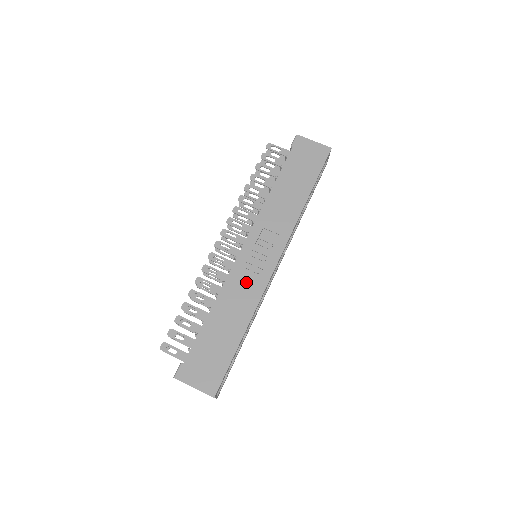
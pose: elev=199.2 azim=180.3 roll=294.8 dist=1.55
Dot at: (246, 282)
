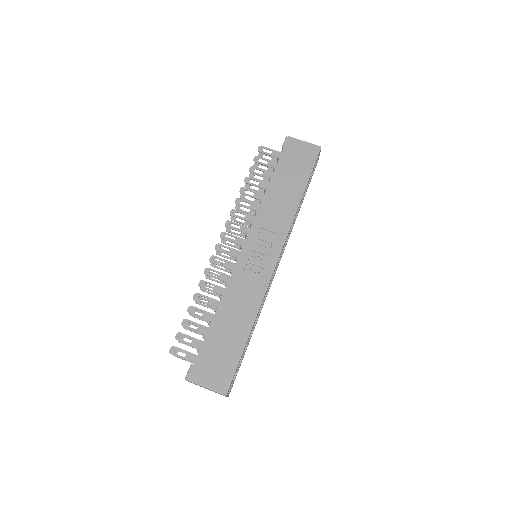
Dot at: (248, 282)
